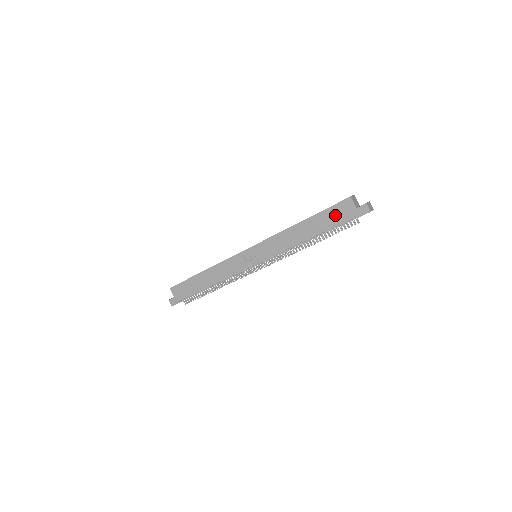
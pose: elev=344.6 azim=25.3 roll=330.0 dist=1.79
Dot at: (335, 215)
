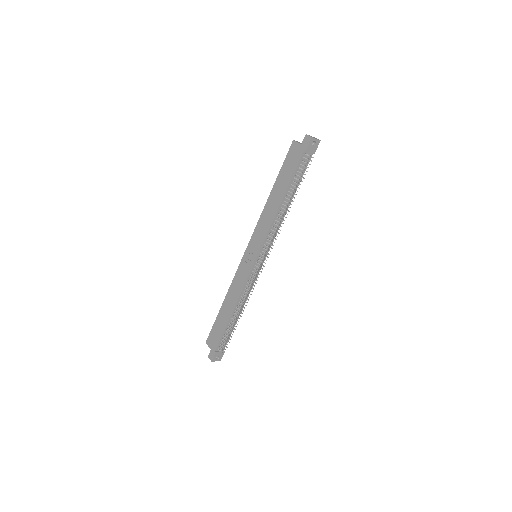
Dot at: (290, 164)
